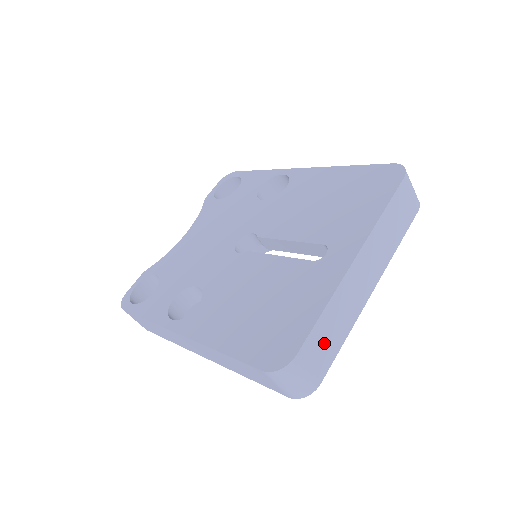
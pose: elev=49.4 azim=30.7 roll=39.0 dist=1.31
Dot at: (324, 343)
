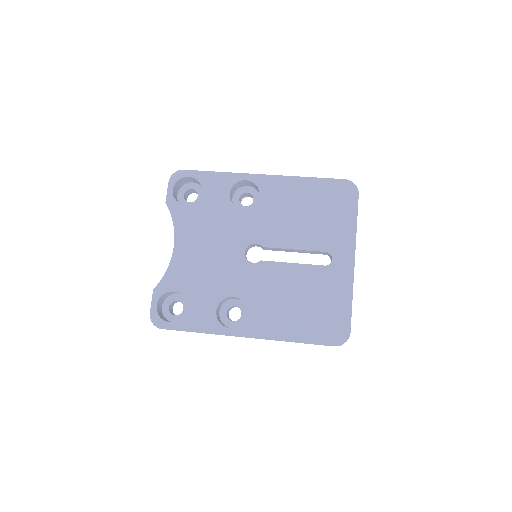
Dot at: occluded
